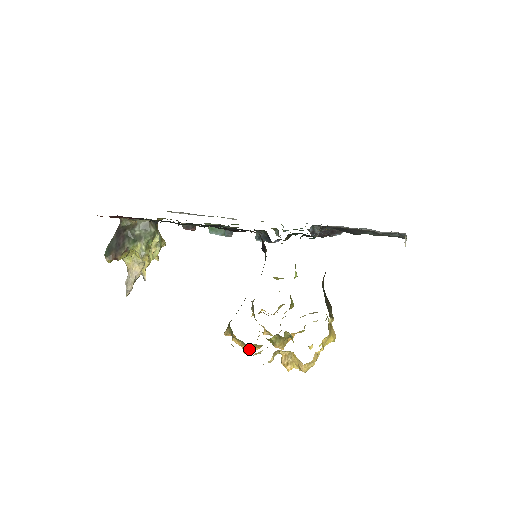
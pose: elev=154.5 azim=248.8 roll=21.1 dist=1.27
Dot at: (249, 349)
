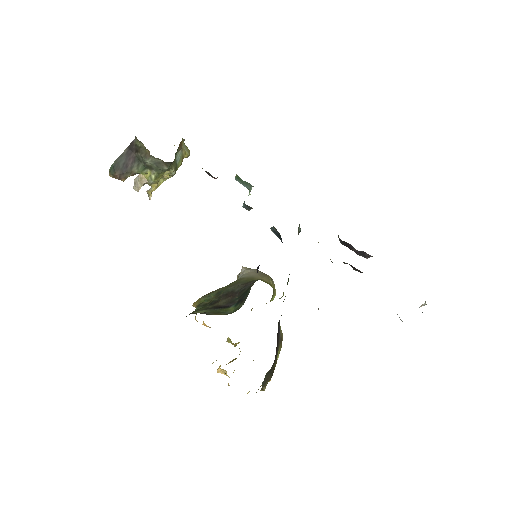
Dot at: occluded
